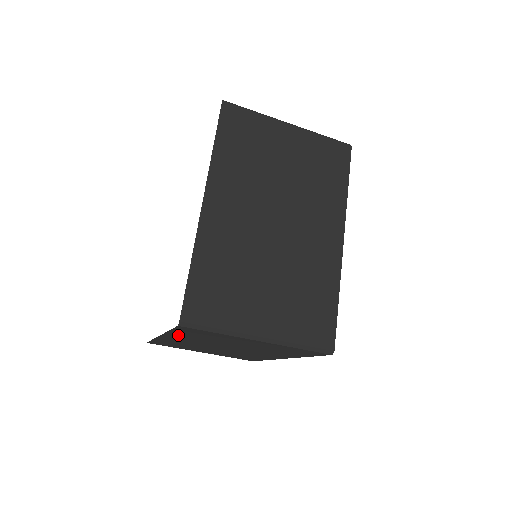
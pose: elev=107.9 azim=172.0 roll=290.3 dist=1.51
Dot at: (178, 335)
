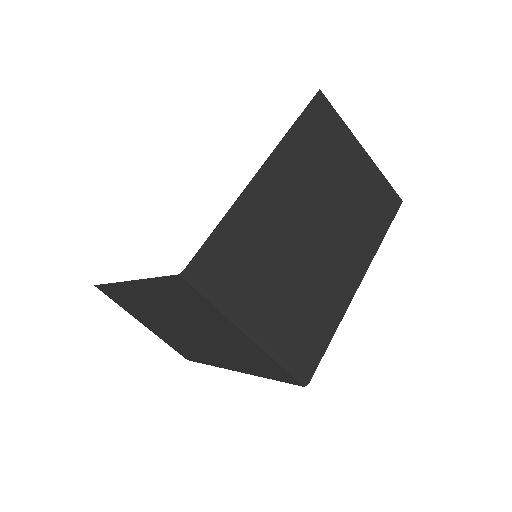
Dot at: (155, 289)
